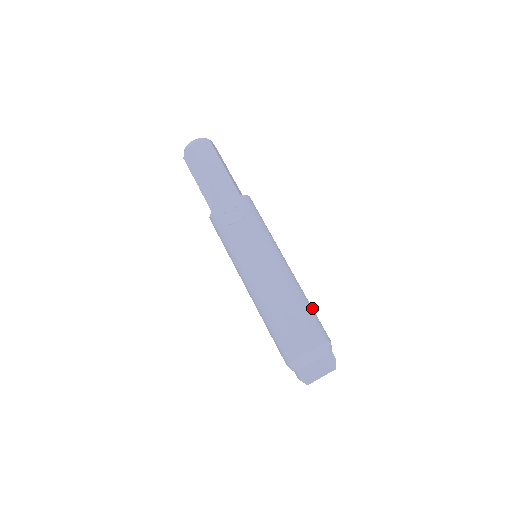
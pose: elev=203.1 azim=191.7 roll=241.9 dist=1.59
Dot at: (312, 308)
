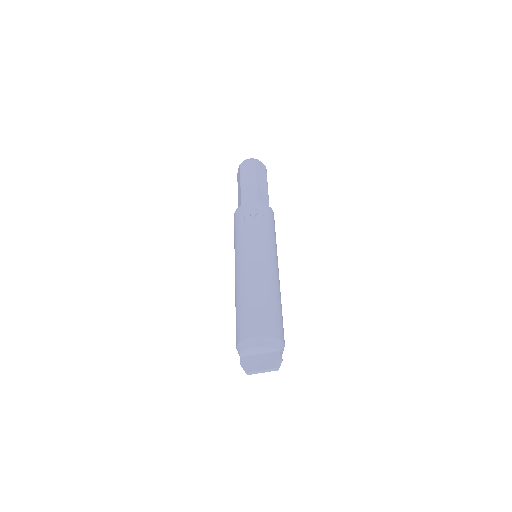
Dot at: (275, 306)
